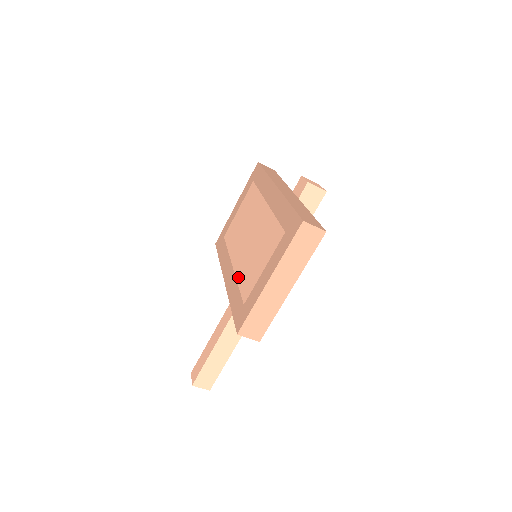
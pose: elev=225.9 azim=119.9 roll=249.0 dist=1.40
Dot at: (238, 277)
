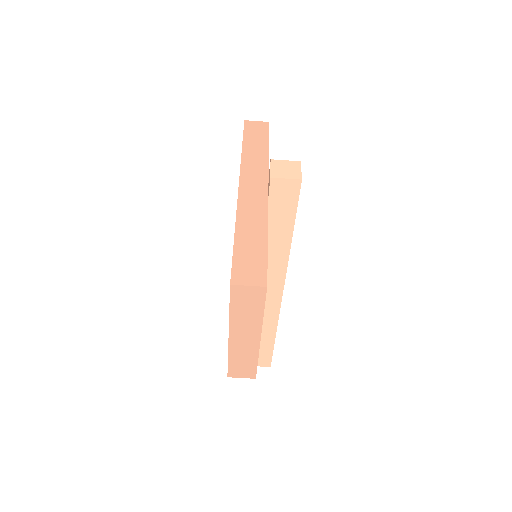
Dot at: occluded
